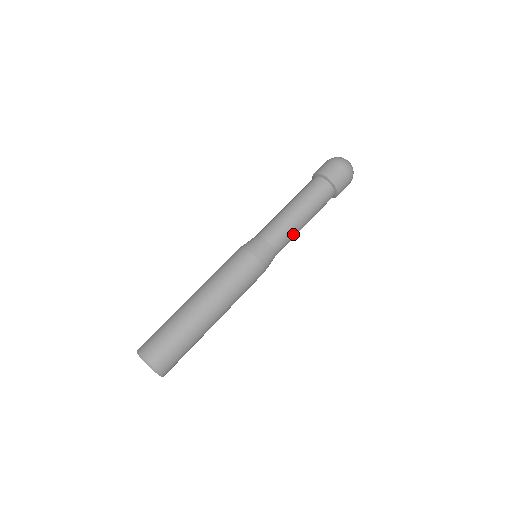
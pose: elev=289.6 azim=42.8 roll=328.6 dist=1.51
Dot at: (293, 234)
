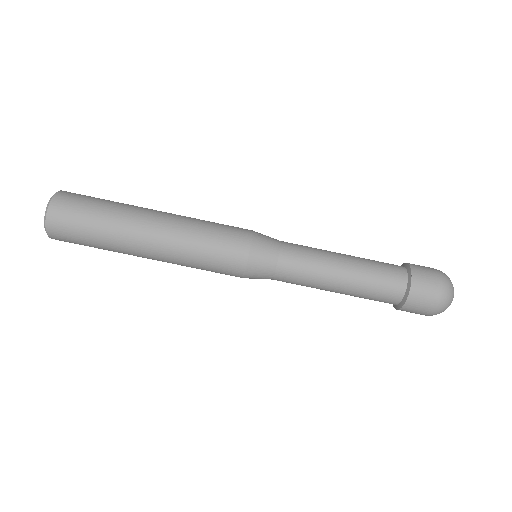
Dot at: (310, 284)
